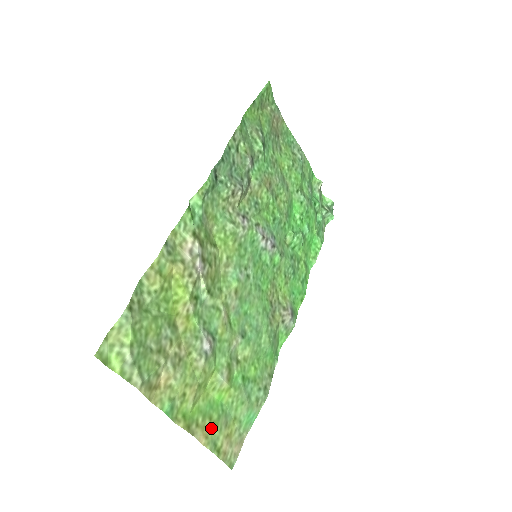
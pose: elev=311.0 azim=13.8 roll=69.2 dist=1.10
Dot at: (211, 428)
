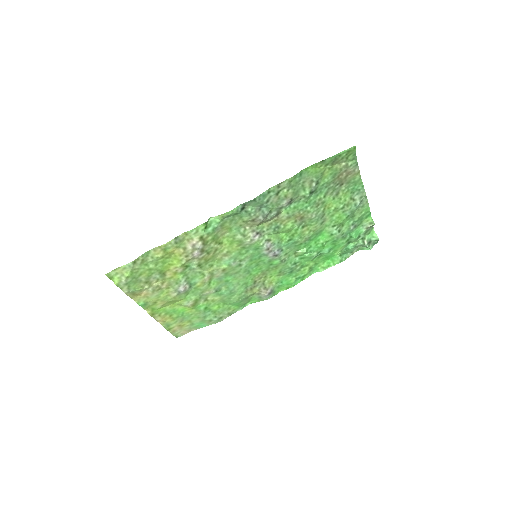
Dot at: (169, 319)
